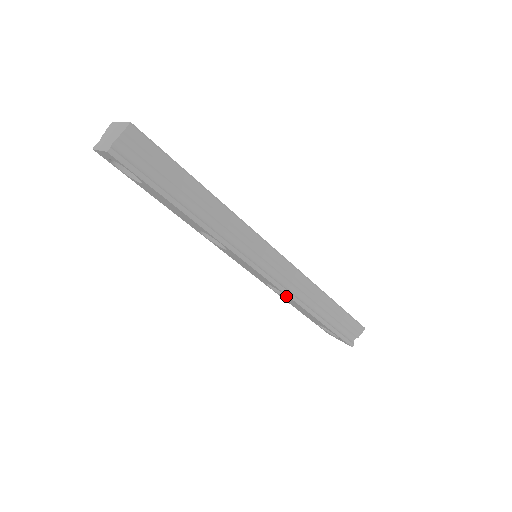
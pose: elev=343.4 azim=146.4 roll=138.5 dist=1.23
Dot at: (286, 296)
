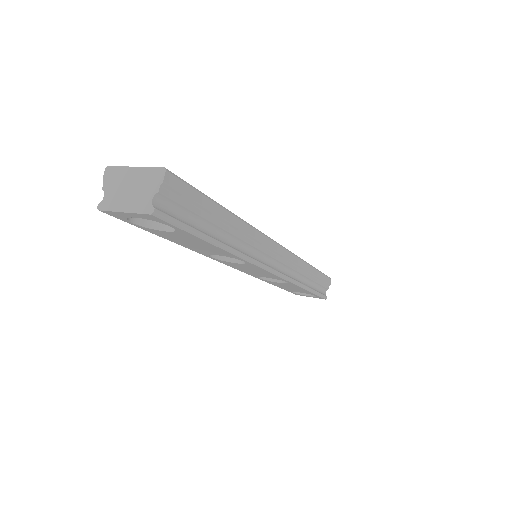
Dot at: (277, 281)
